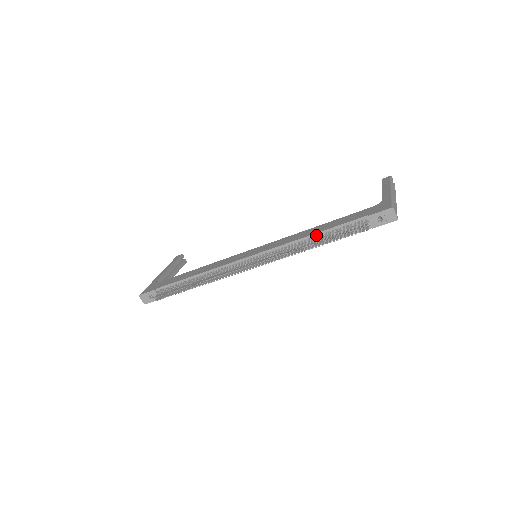
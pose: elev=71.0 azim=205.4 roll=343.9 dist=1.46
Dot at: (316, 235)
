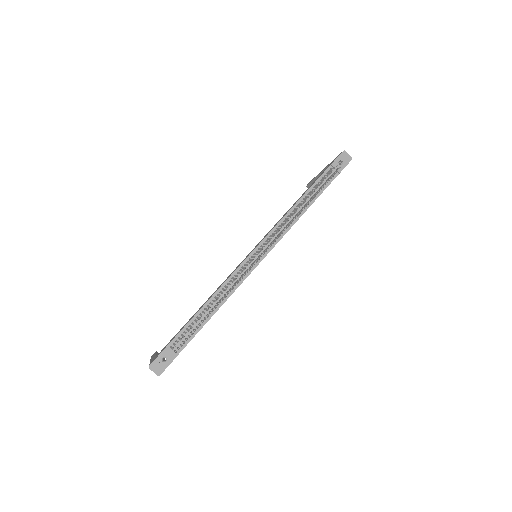
Dot at: (301, 200)
